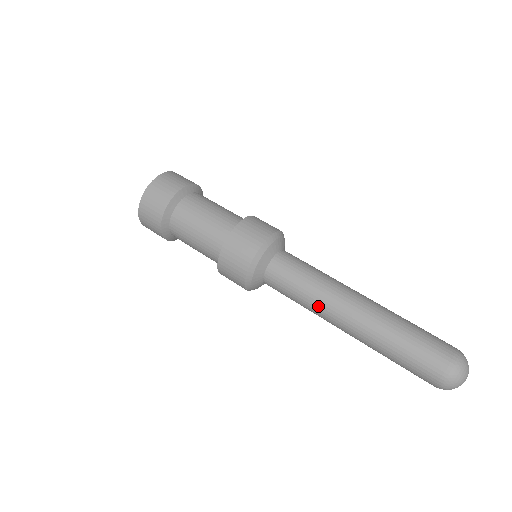
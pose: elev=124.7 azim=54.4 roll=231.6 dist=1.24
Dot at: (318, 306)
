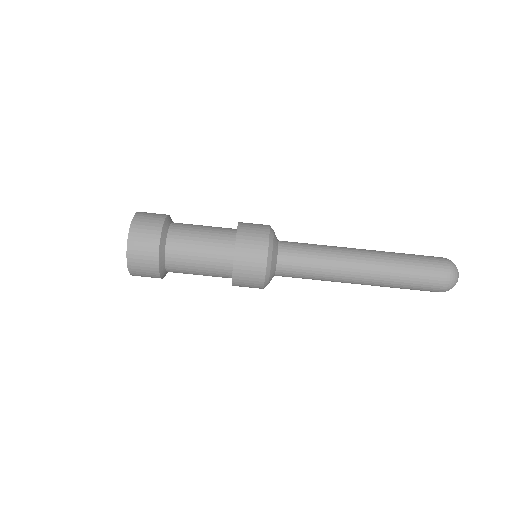
Dot at: occluded
